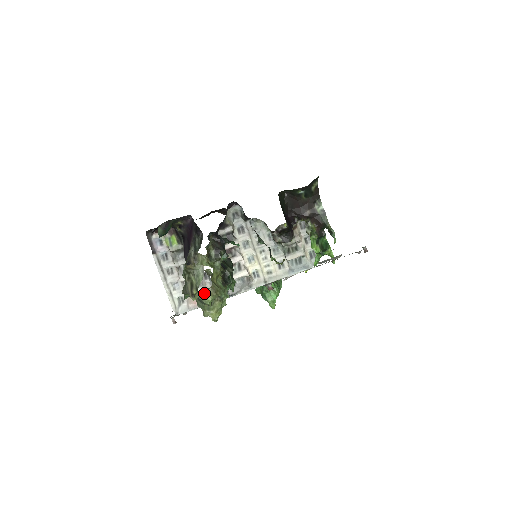
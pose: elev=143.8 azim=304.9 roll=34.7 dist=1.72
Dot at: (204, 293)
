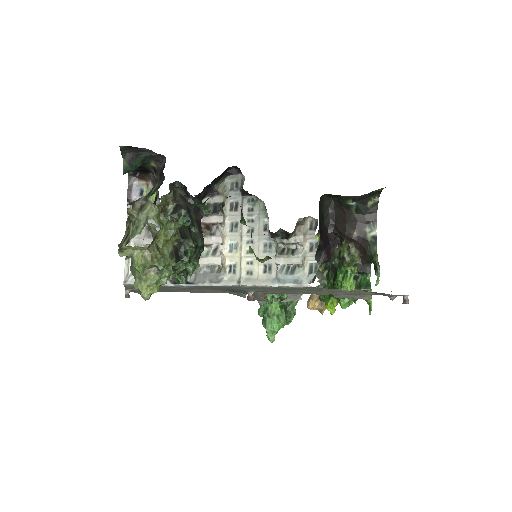
Dot at: (137, 252)
